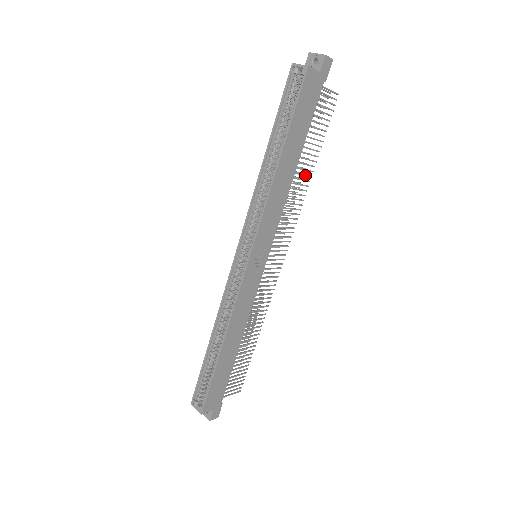
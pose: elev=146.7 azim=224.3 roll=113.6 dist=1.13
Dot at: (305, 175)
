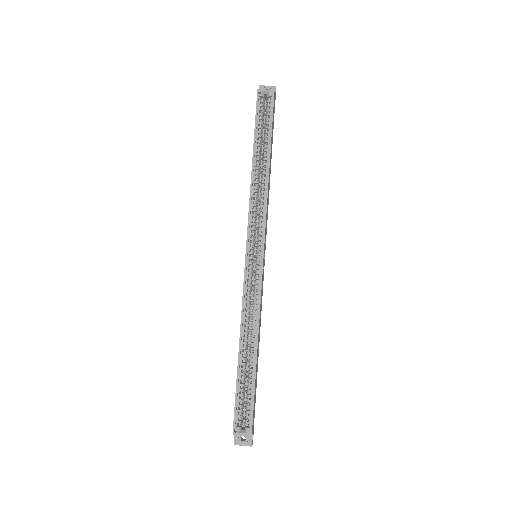
Dot at: occluded
